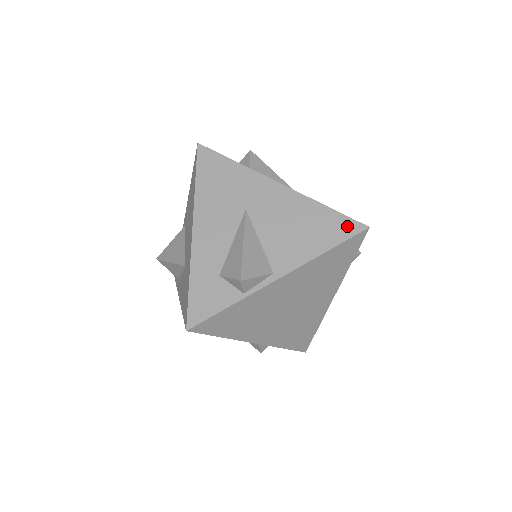
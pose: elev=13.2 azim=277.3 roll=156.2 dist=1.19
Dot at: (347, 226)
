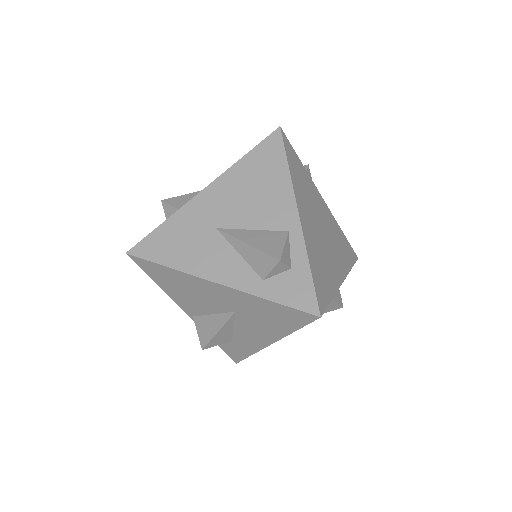
Dot at: occluded
